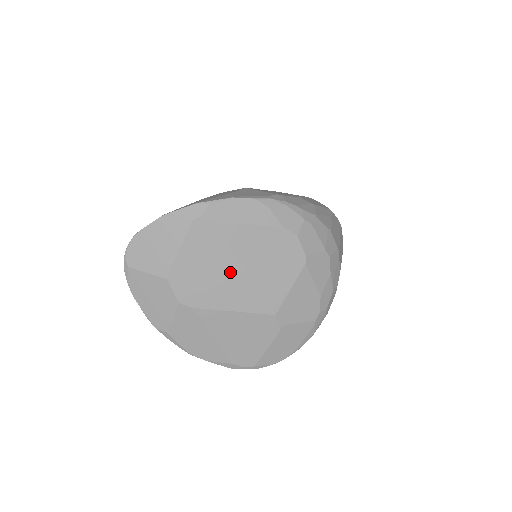
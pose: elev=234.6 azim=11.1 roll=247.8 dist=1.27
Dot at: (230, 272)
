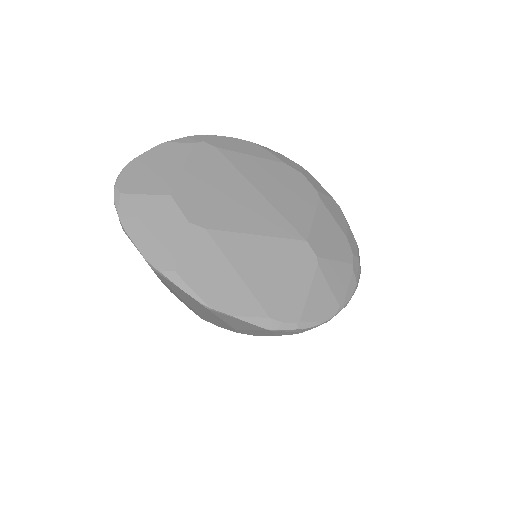
Dot at: (243, 193)
